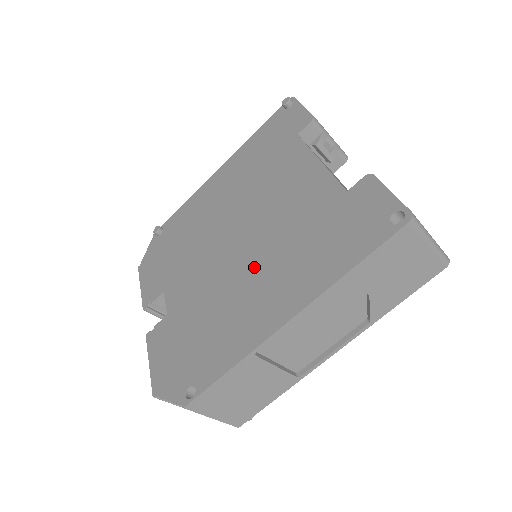
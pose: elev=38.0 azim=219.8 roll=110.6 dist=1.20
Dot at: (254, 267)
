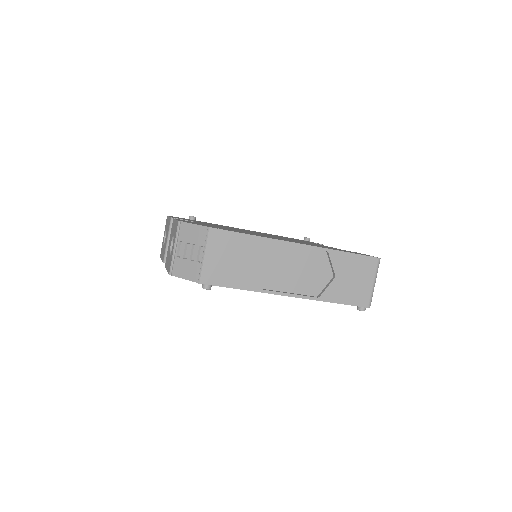
Dot at: occluded
